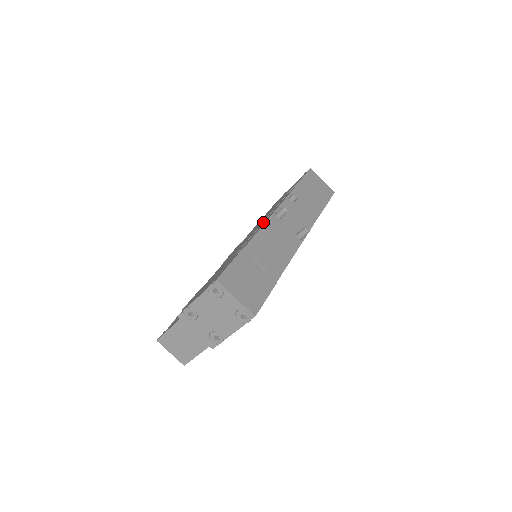
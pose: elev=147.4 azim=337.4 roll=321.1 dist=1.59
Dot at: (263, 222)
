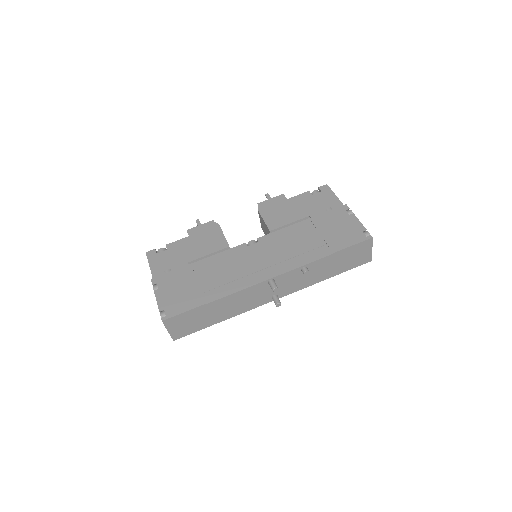
Dot at: (262, 270)
